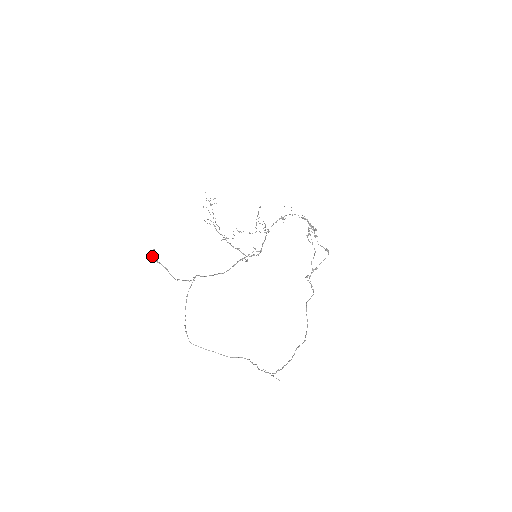
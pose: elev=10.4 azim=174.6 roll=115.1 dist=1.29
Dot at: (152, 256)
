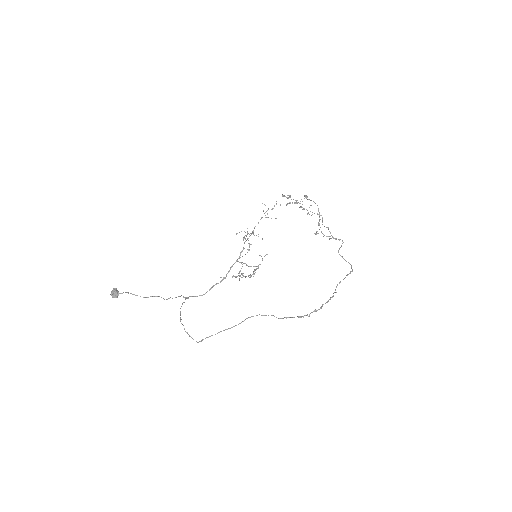
Dot at: (112, 292)
